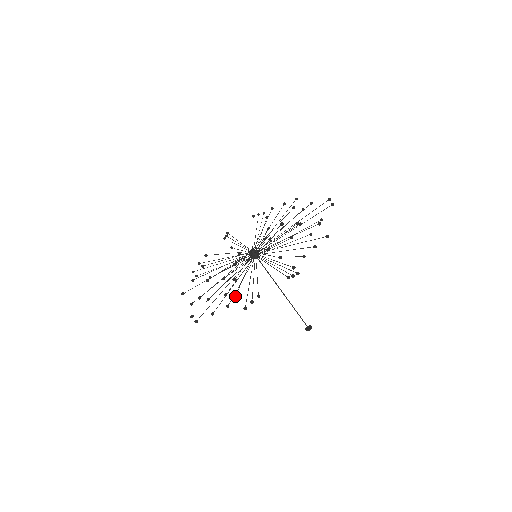
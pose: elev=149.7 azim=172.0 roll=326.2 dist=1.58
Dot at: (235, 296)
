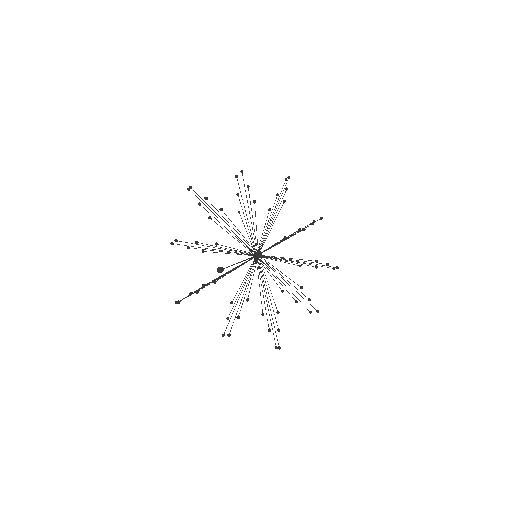
Dot at: occluded
